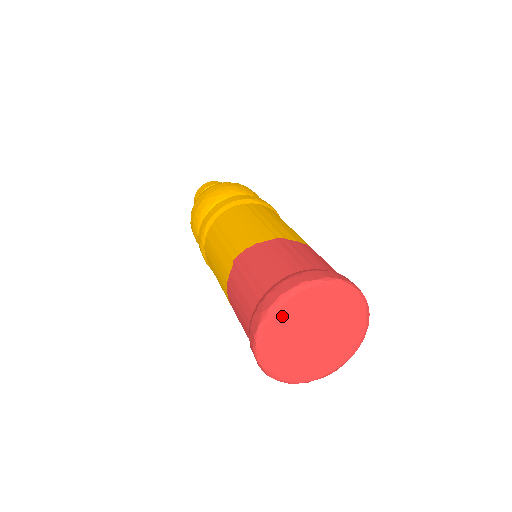
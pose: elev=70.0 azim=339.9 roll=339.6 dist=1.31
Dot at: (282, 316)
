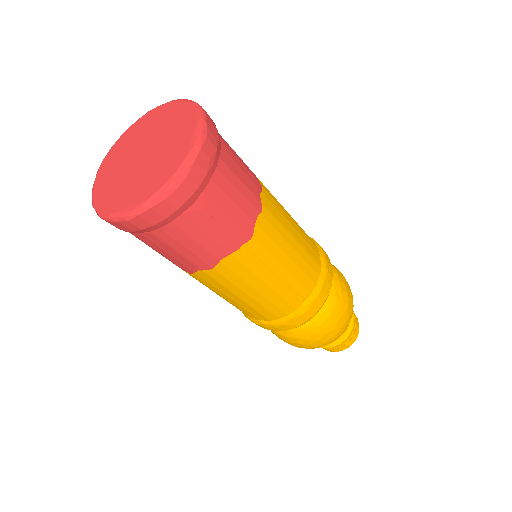
Dot at: (112, 156)
